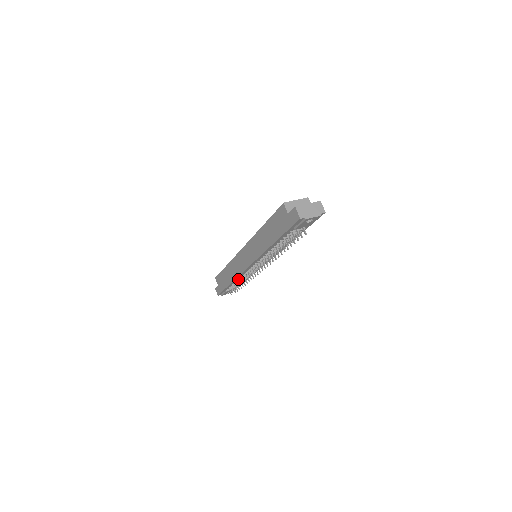
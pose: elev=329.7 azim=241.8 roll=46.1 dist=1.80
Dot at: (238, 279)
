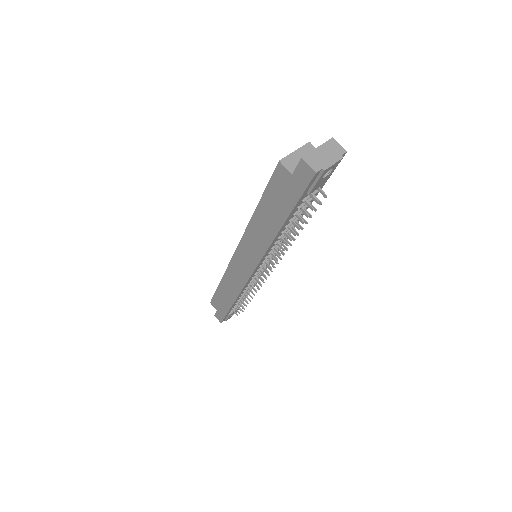
Dot at: (241, 294)
